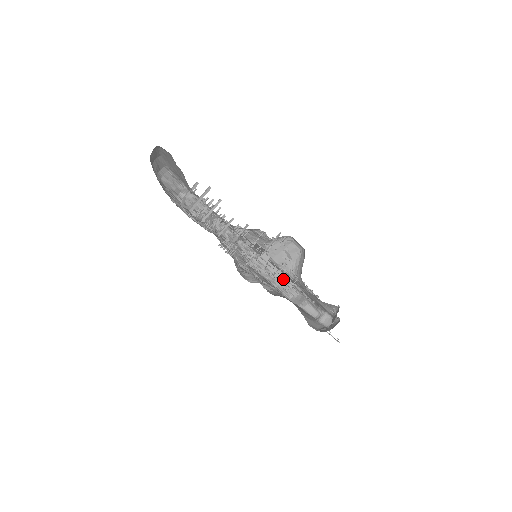
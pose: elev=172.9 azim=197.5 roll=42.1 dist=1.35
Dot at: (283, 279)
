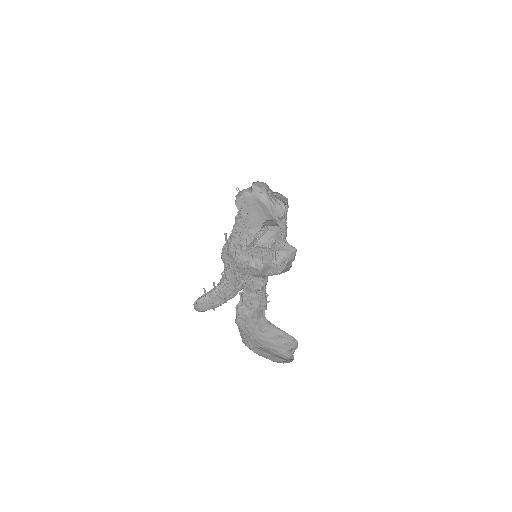
Dot at: (262, 234)
